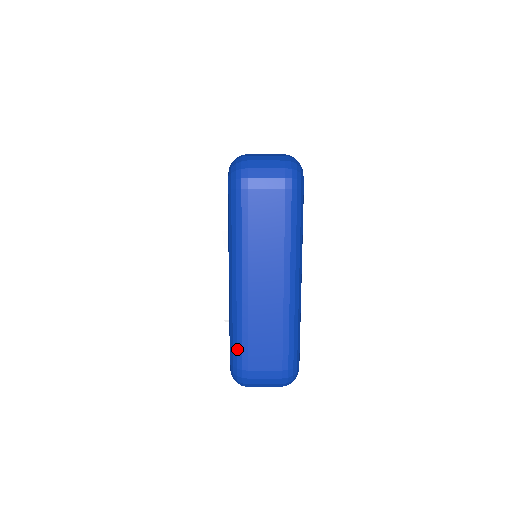
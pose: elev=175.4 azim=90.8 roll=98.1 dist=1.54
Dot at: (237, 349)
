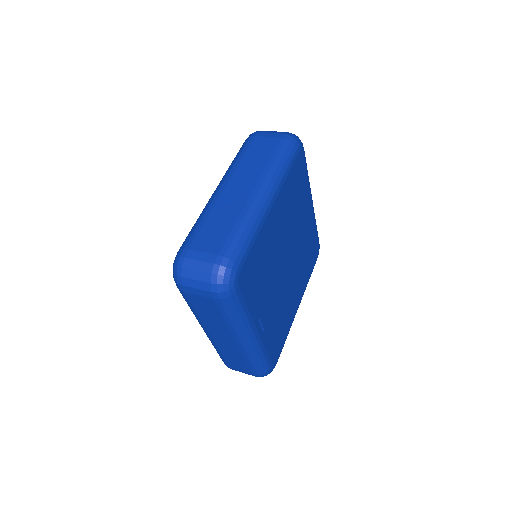
Dot at: occluded
